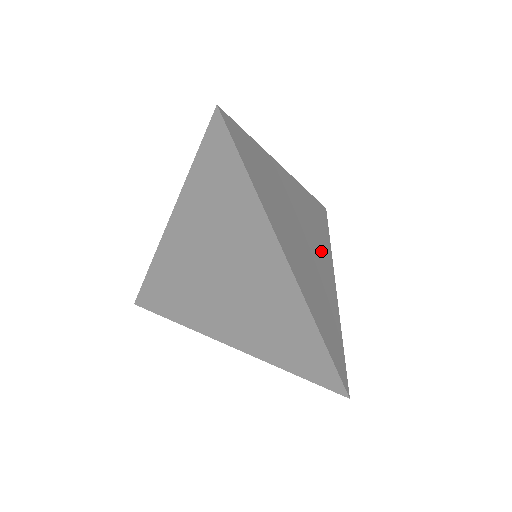
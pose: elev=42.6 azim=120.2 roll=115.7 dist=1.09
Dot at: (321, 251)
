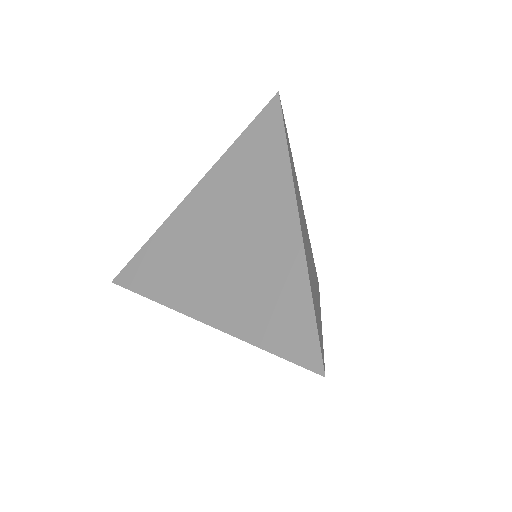
Dot at: (315, 282)
